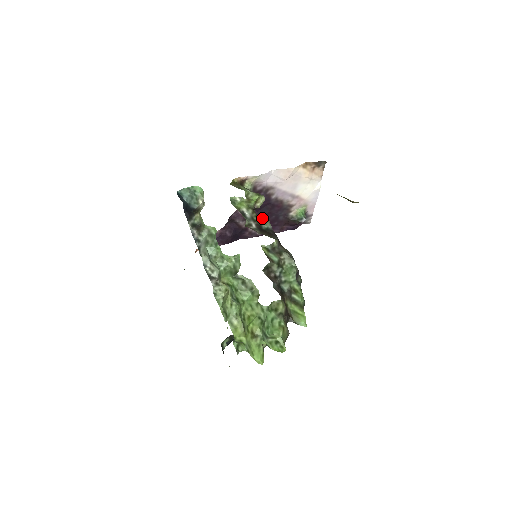
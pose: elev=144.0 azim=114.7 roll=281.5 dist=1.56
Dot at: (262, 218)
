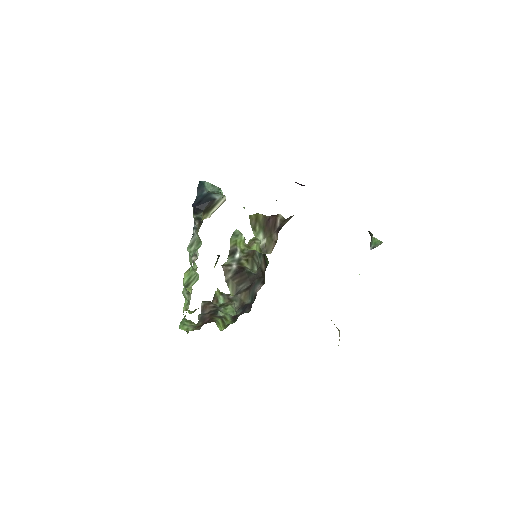
Dot at: (247, 267)
